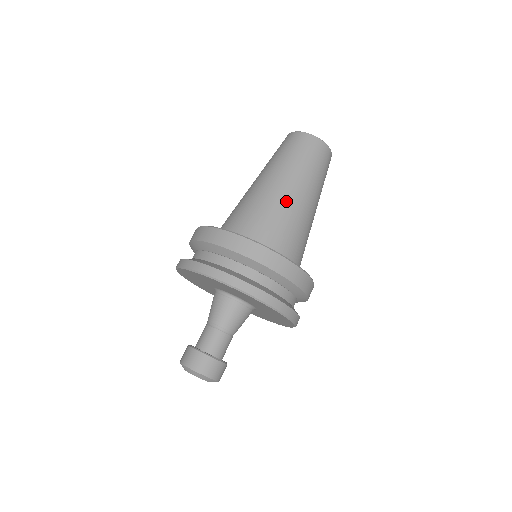
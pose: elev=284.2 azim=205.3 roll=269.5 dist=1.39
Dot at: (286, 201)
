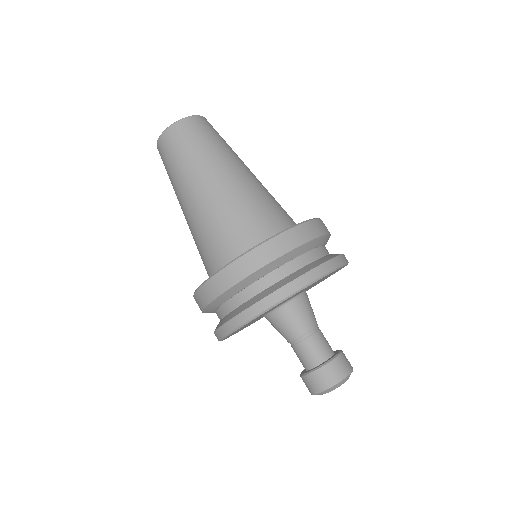
Dot at: (258, 182)
